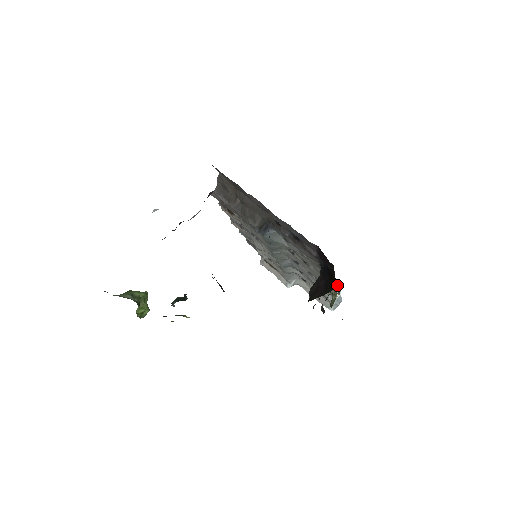
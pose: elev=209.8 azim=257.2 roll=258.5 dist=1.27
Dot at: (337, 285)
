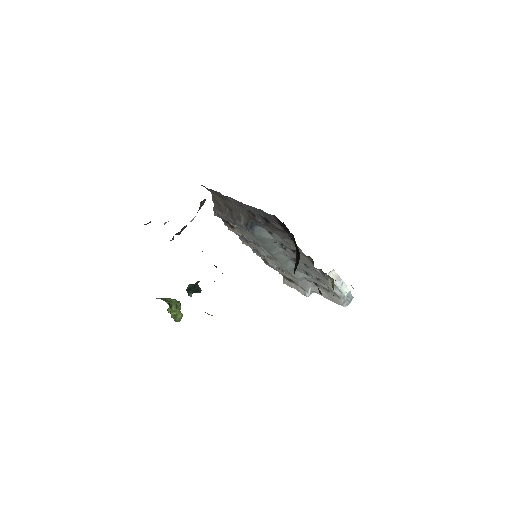
Dot at: (336, 276)
